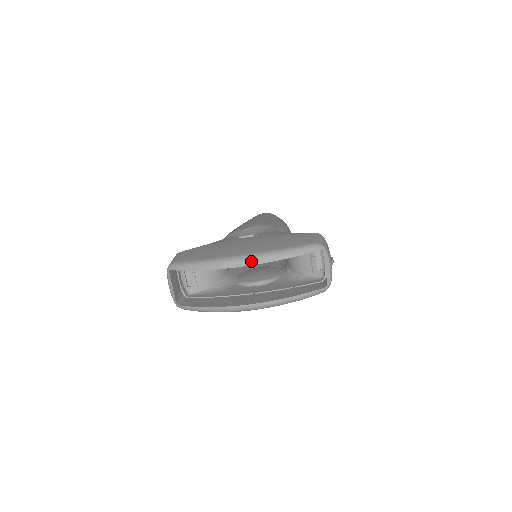
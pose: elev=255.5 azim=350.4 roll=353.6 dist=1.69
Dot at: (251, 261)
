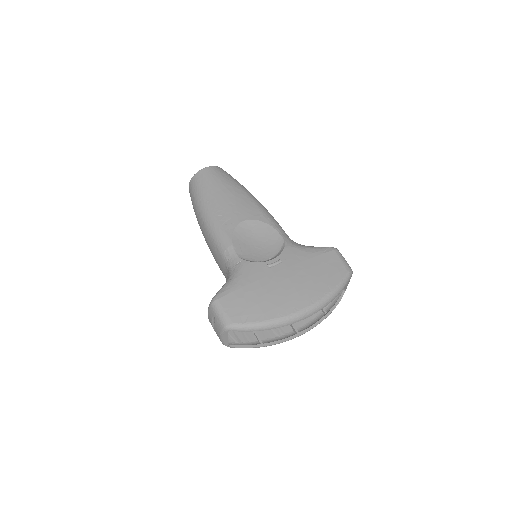
Dot at: (314, 312)
